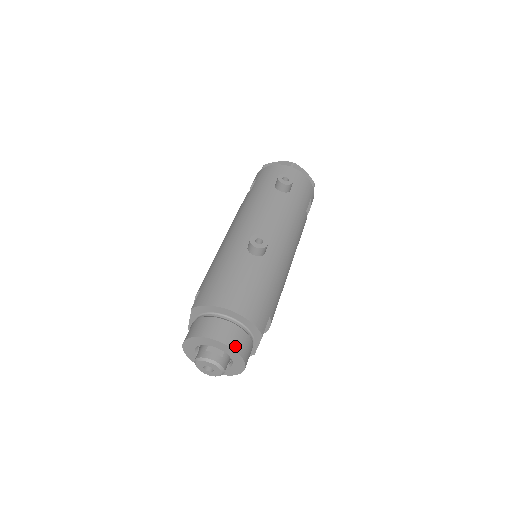
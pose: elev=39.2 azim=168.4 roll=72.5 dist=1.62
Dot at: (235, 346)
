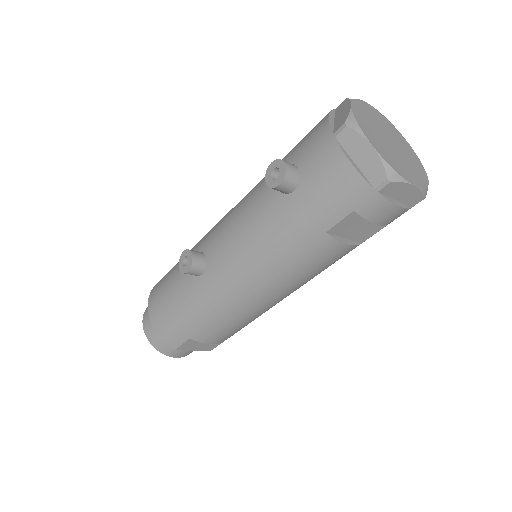
Dot at: (151, 339)
